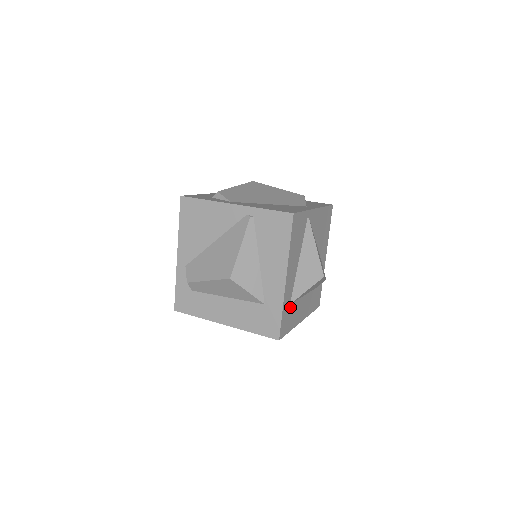
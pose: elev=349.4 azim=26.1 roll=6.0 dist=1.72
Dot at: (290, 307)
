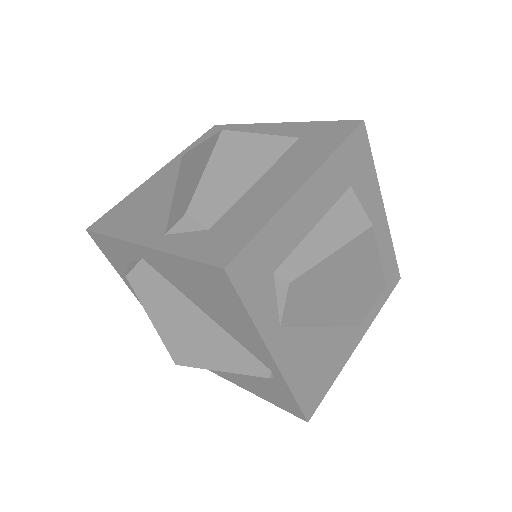
Dot at: occluded
